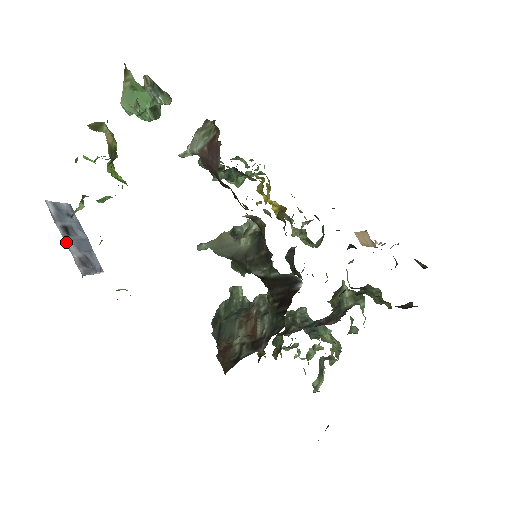
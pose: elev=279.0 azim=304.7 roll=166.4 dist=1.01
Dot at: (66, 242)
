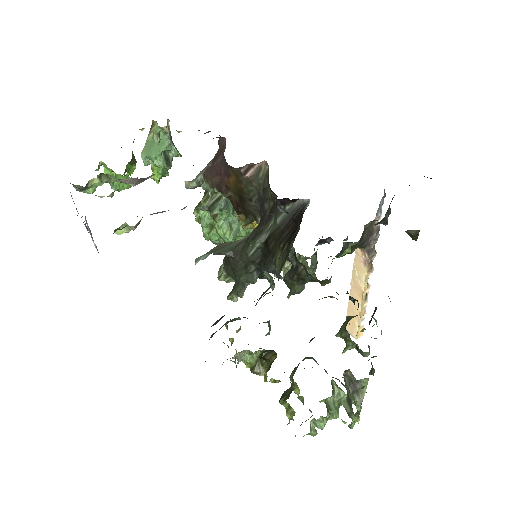
Dot at: occluded
